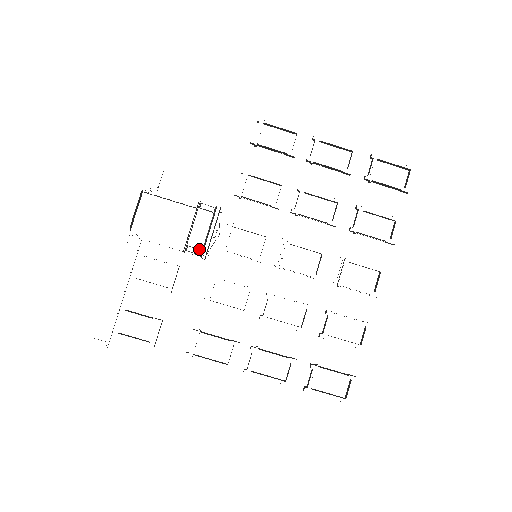
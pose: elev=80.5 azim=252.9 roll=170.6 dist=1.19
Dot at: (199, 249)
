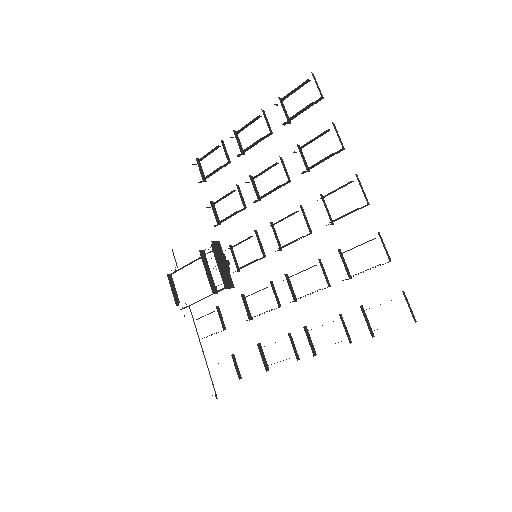
Dot at: (224, 283)
